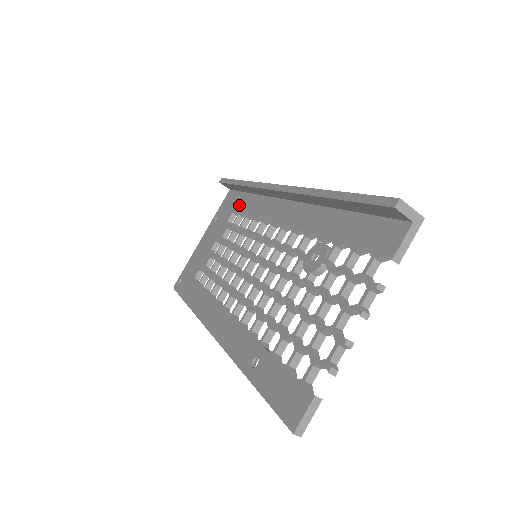
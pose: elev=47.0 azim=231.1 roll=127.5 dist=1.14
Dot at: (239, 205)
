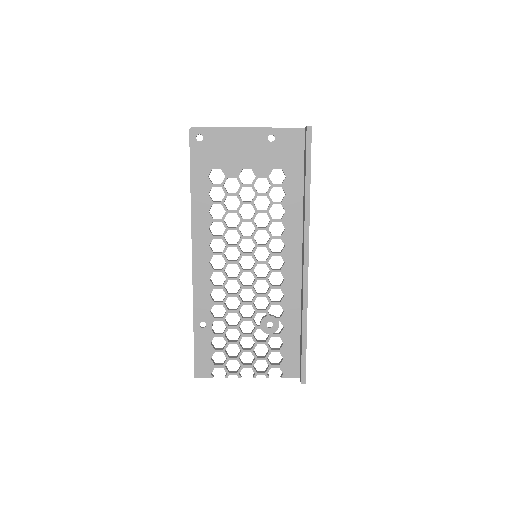
Dot at: (291, 176)
